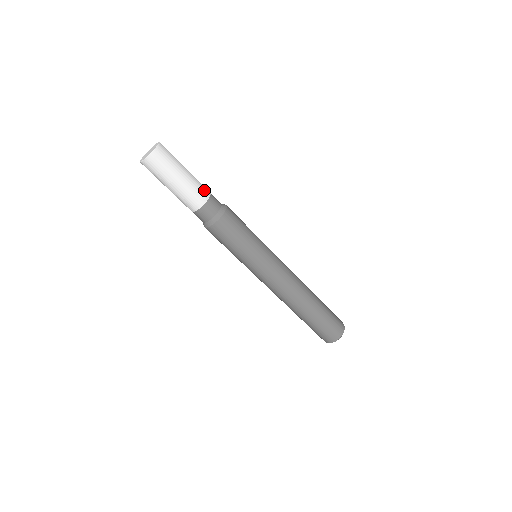
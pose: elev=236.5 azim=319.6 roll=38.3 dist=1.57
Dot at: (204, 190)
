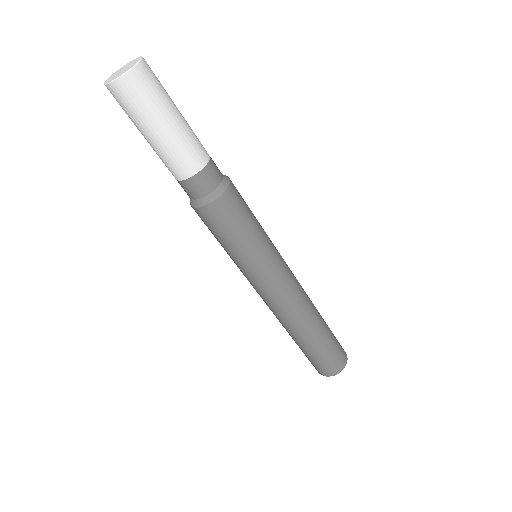
Dot at: occluded
